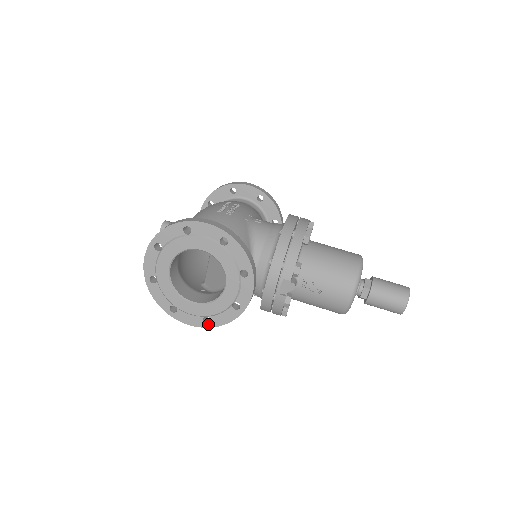
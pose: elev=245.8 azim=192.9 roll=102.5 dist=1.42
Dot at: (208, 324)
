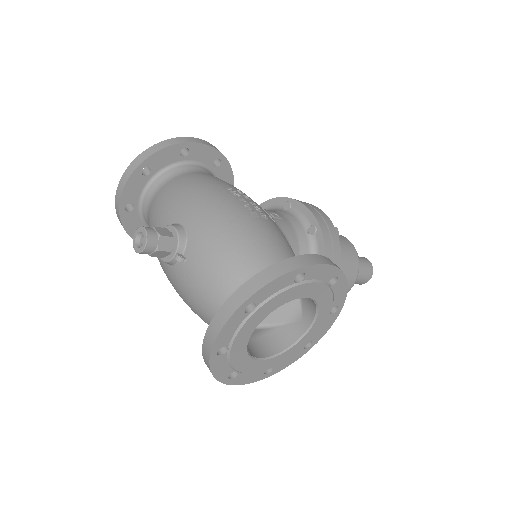
Dot at: (268, 374)
